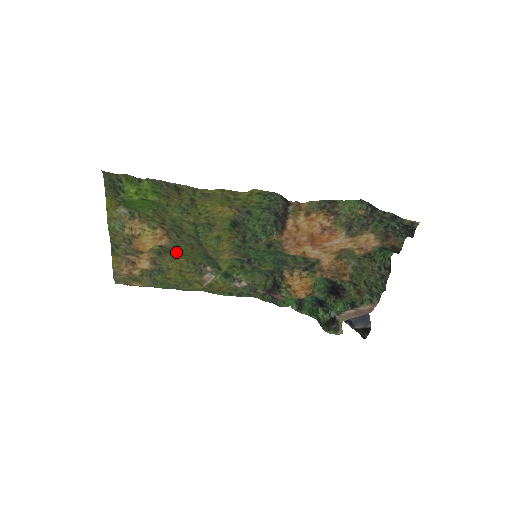
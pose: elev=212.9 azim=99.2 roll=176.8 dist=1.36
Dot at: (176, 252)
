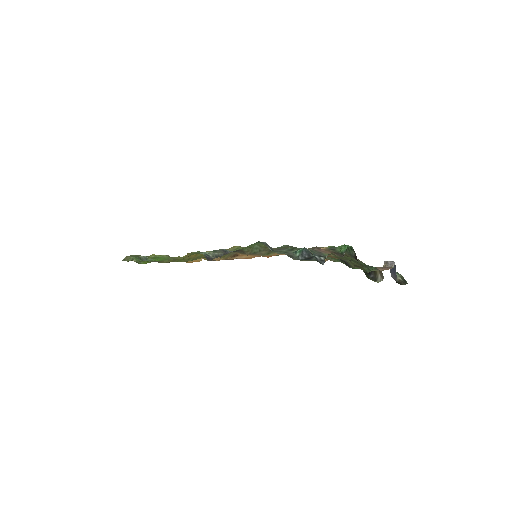
Dot at: occluded
